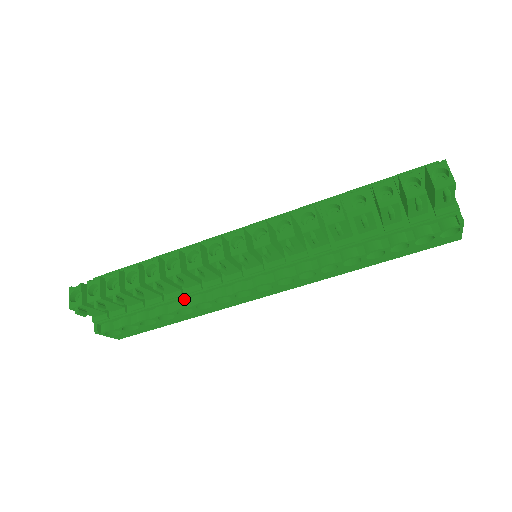
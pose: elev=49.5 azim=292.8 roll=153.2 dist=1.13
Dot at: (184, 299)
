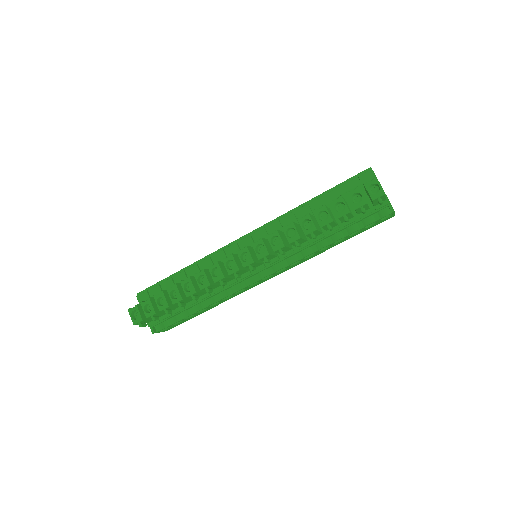
Dot at: (212, 297)
